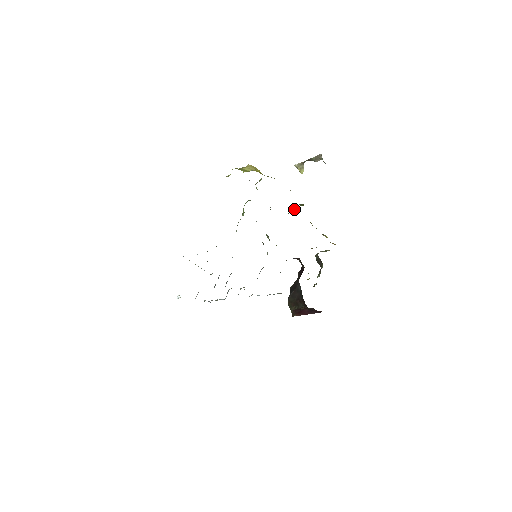
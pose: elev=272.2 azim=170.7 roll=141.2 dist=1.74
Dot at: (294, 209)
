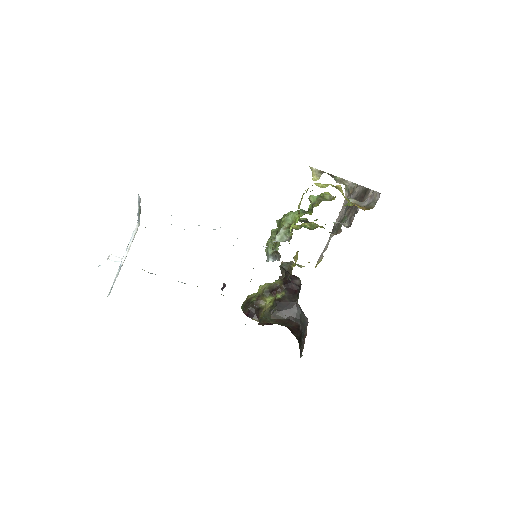
Dot at: (312, 226)
